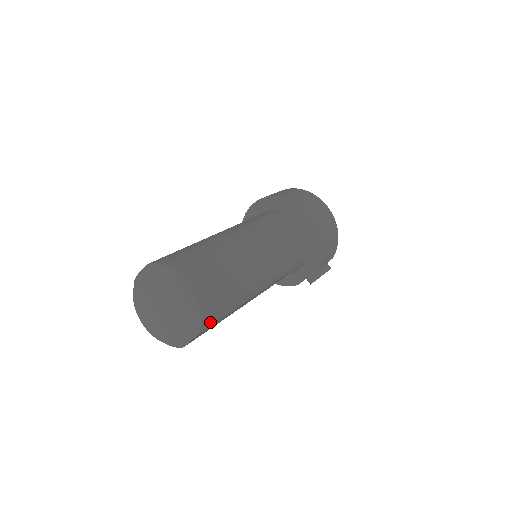
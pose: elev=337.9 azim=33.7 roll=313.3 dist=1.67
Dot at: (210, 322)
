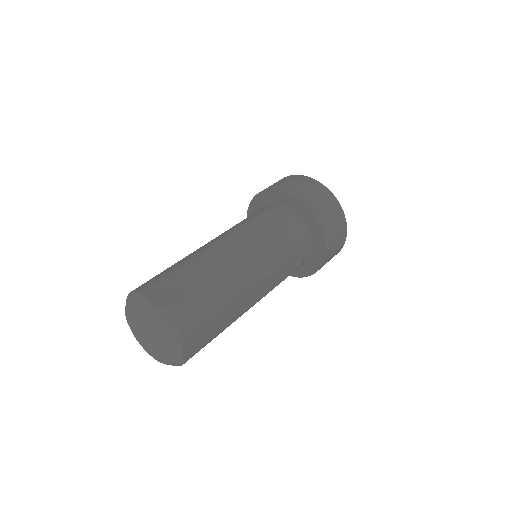
Dot at: occluded
